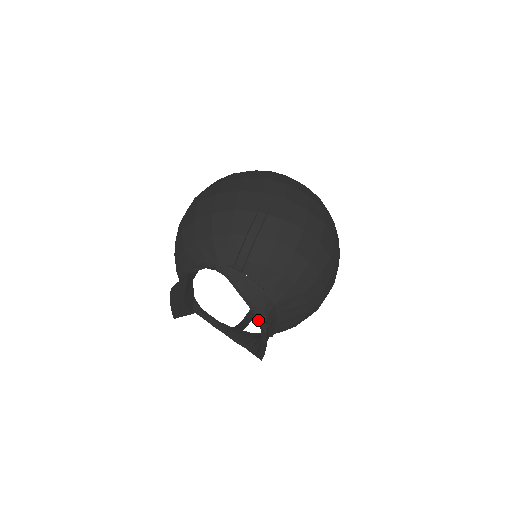
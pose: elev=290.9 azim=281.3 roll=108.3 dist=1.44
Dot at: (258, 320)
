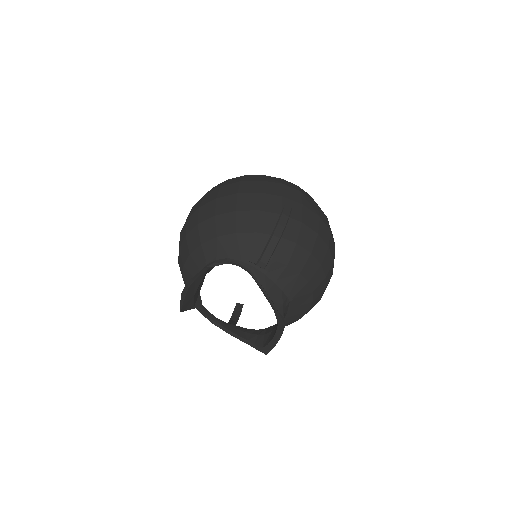
Dot at: (278, 315)
